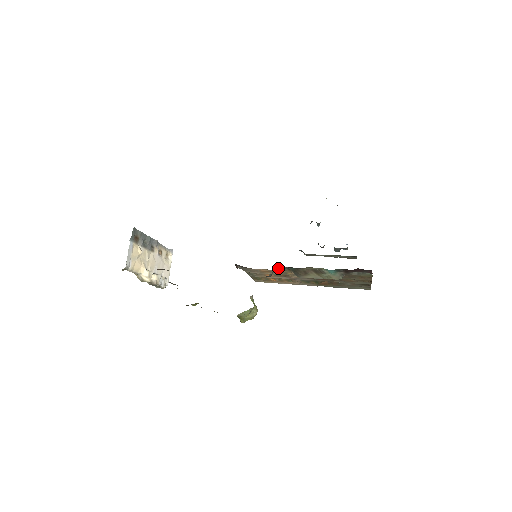
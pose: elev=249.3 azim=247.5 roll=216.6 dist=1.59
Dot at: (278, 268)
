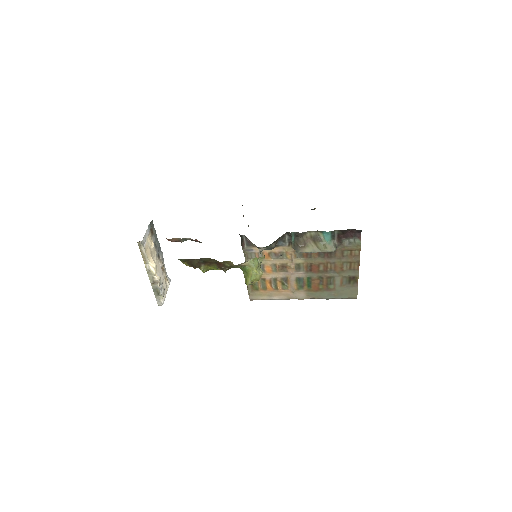
Dot at: (281, 240)
